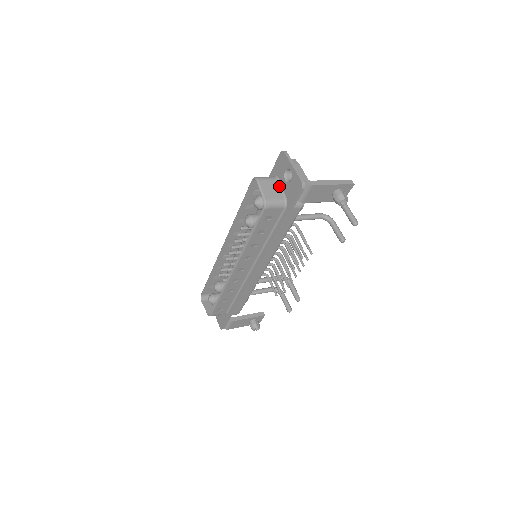
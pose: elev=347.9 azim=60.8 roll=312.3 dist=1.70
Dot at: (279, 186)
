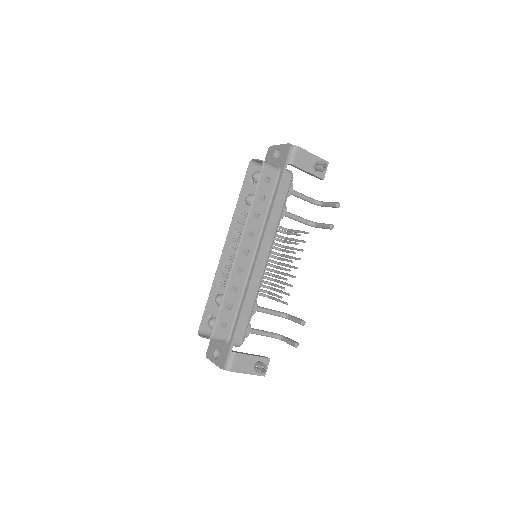
Dot at: occluded
